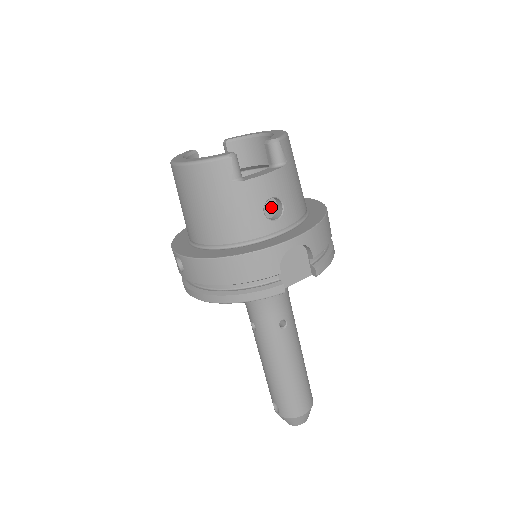
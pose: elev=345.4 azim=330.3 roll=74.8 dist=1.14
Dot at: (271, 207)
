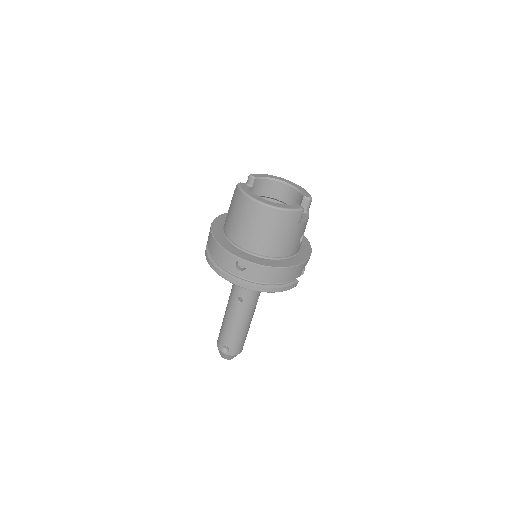
Dot at: occluded
